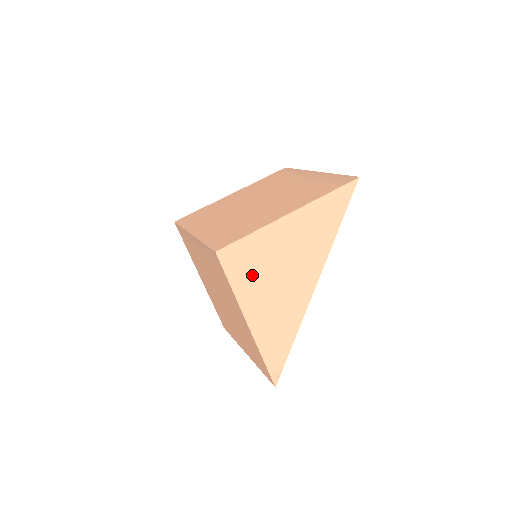
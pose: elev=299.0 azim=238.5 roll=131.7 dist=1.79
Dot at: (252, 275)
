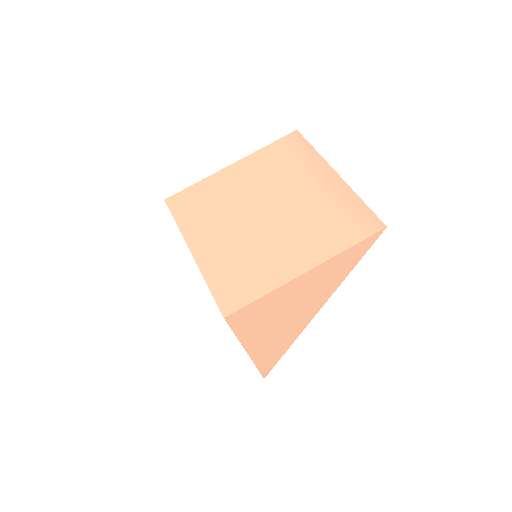
Dot at: (257, 323)
